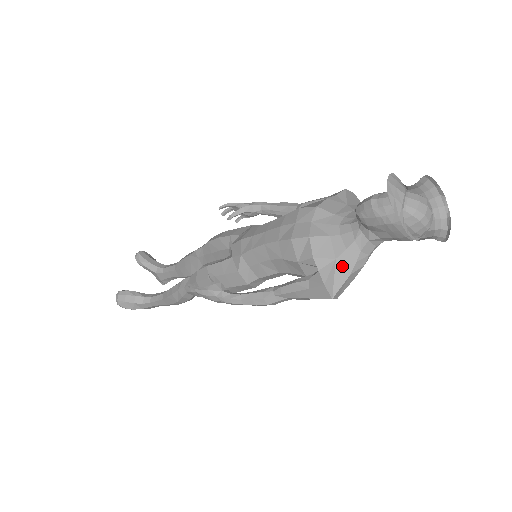
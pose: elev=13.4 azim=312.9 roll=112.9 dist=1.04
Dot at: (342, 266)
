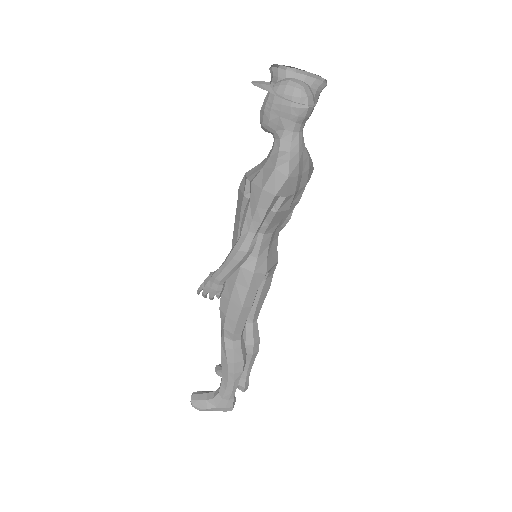
Dot at: (268, 168)
